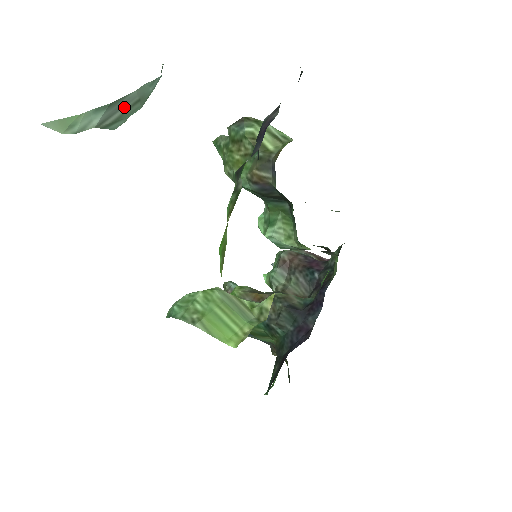
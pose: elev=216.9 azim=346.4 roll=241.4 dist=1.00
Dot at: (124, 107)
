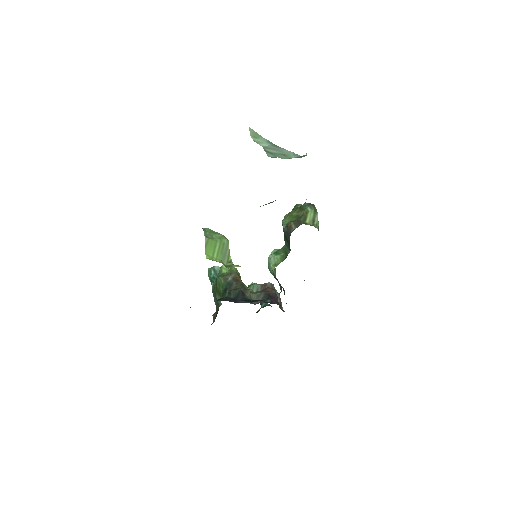
Dot at: (278, 151)
